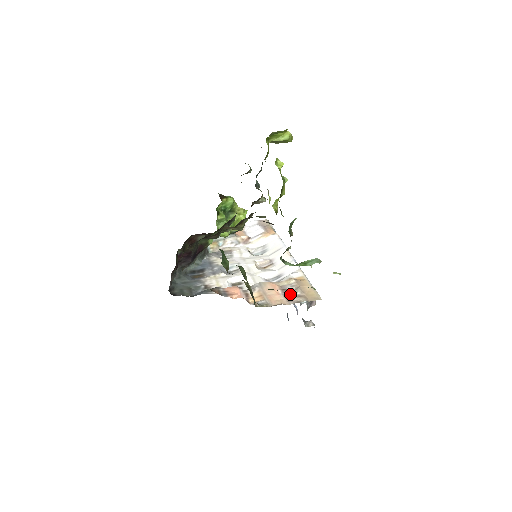
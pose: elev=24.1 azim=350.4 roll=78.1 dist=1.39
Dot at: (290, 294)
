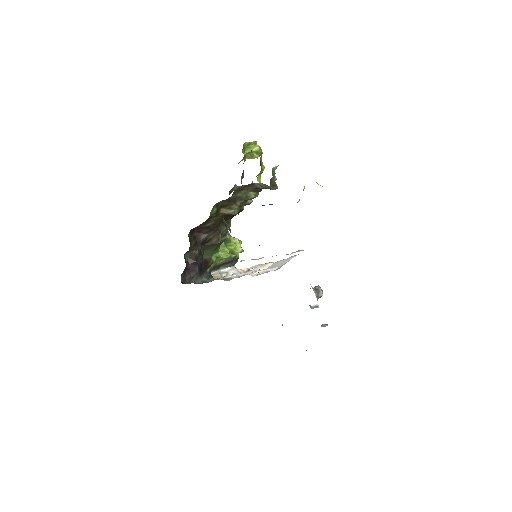
Dot at: occluded
